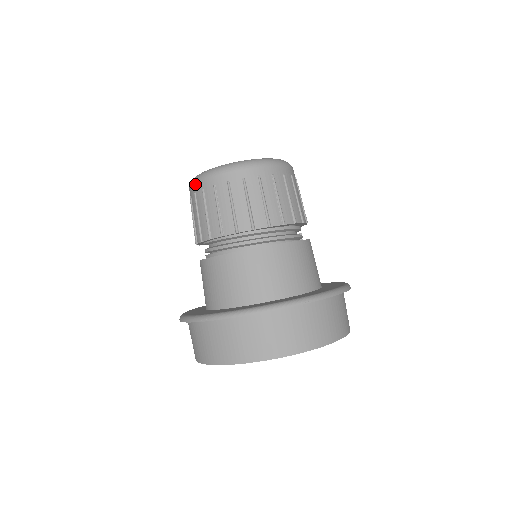
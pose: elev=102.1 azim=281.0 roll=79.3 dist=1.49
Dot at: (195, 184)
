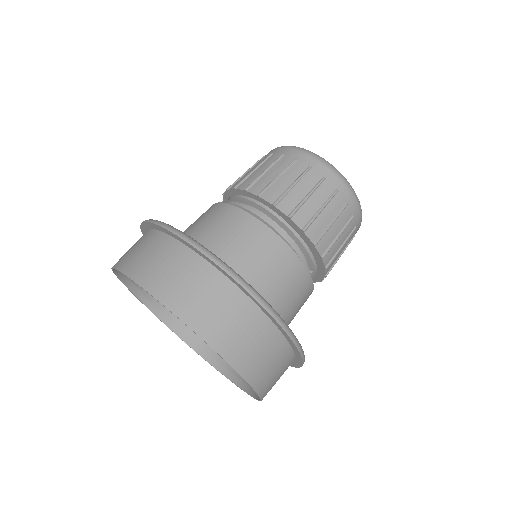
Dot at: occluded
